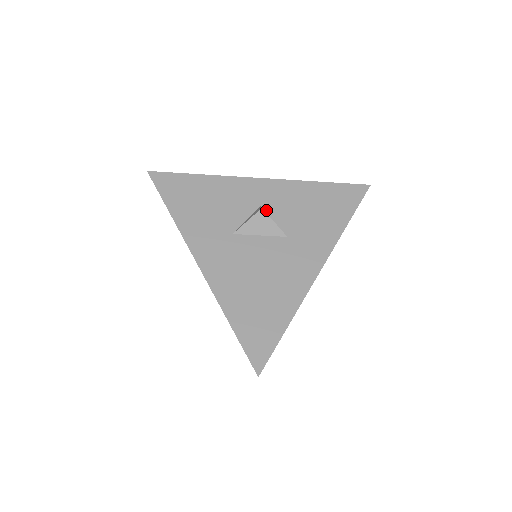
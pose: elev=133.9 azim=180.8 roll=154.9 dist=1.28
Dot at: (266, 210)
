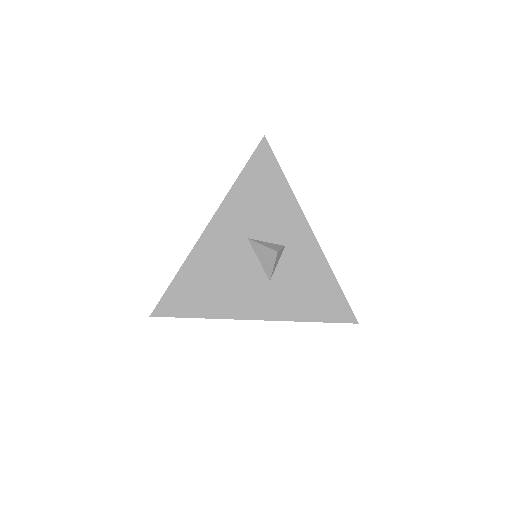
Dot at: (284, 252)
